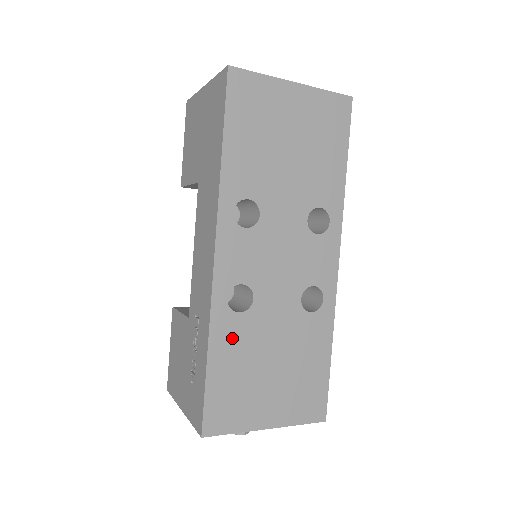
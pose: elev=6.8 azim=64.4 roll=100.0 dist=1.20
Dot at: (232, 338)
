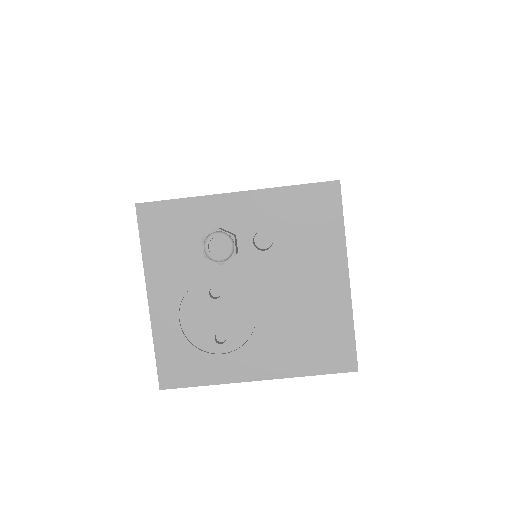
Dot at: occluded
